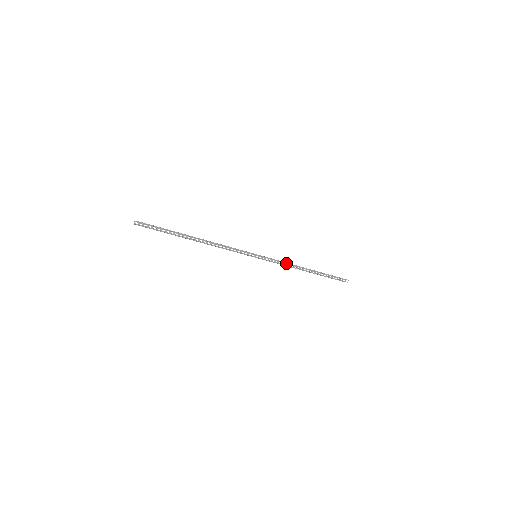
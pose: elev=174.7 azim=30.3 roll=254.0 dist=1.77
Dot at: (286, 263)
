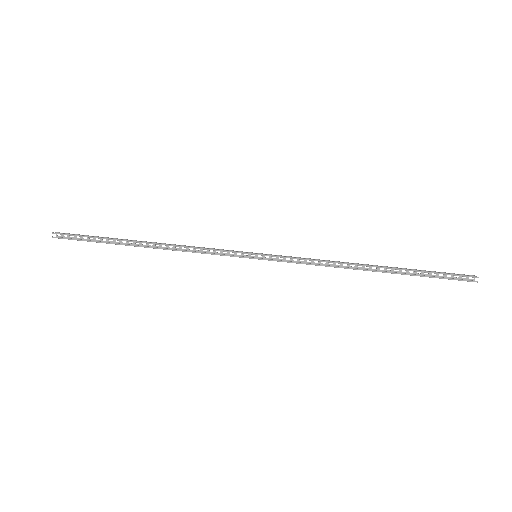
Dot at: (323, 260)
